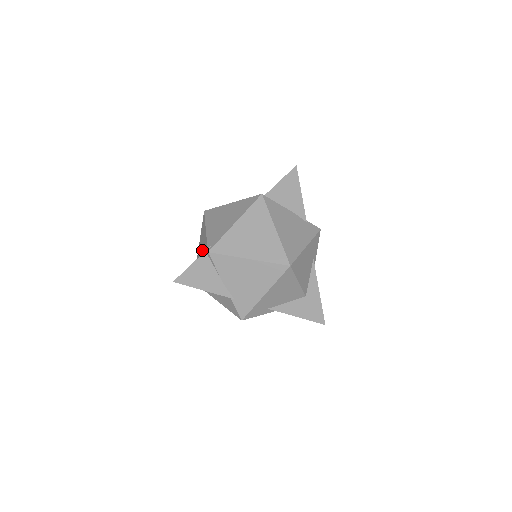
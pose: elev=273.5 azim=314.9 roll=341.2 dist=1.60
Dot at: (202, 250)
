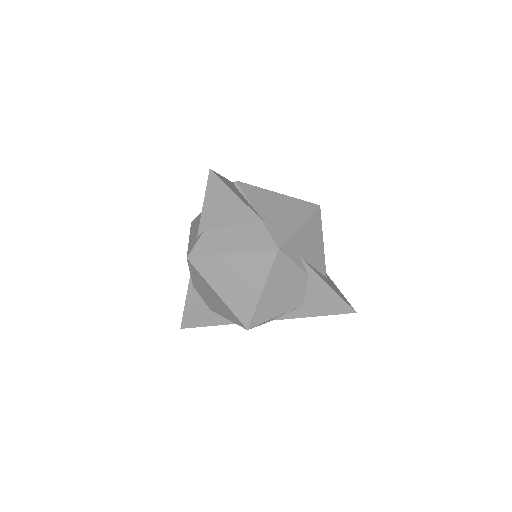
Dot at: occluded
